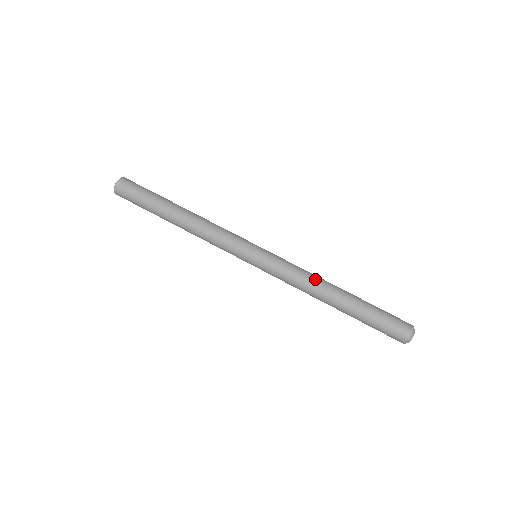
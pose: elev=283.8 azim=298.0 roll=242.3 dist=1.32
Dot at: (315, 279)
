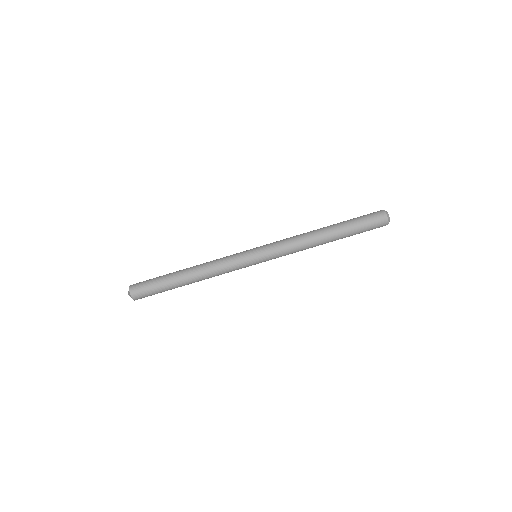
Dot at: (304, 237)
